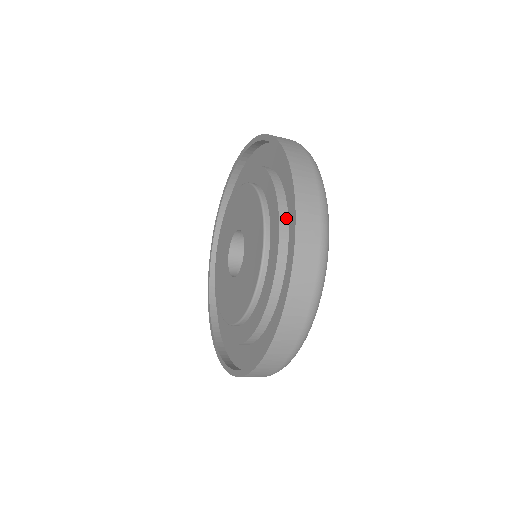
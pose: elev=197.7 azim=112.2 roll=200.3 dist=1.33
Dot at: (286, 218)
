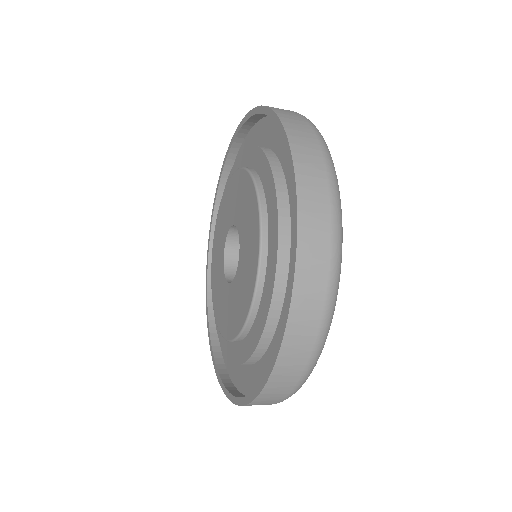
Dot at: (273, 154)
